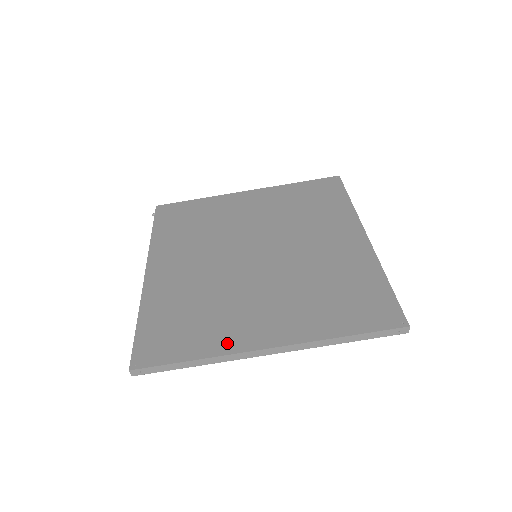
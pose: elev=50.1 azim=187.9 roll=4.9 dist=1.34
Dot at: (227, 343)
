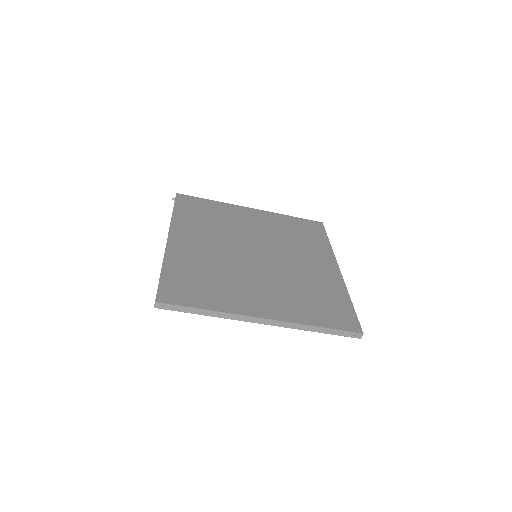
Dot at: (233, 306)
